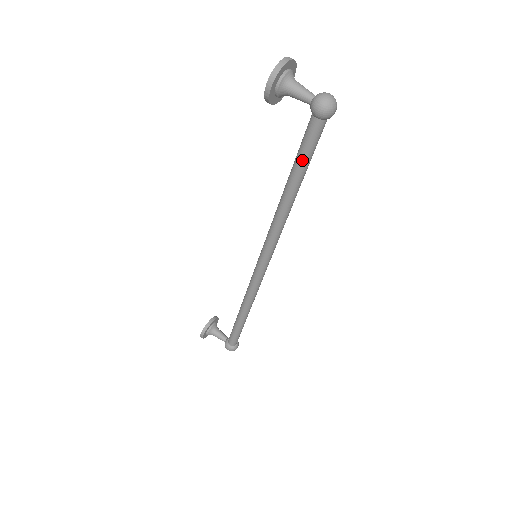
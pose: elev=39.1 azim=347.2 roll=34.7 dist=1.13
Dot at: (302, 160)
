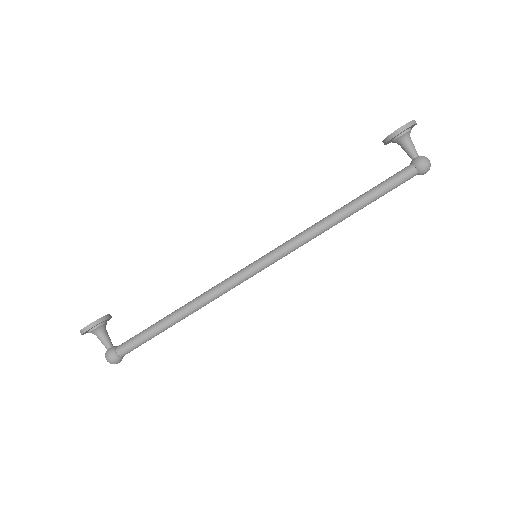
Dot at: (381, 191)
